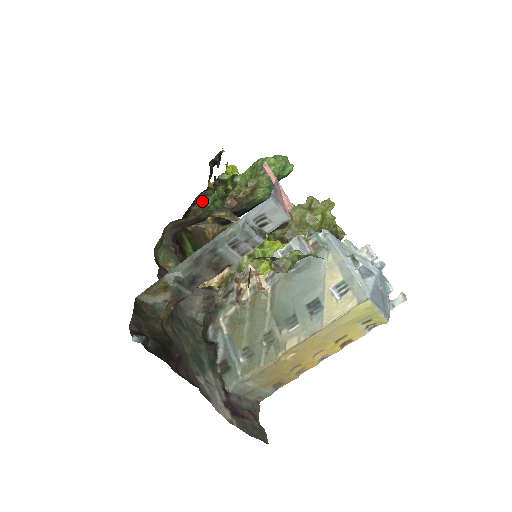
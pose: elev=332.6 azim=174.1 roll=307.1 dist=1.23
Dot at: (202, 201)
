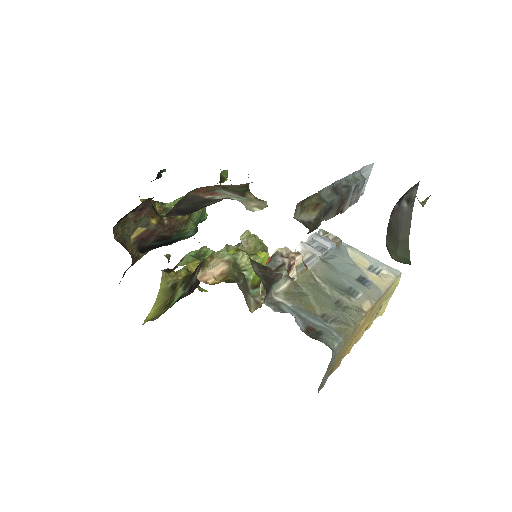
Dot at: (140, 211)
